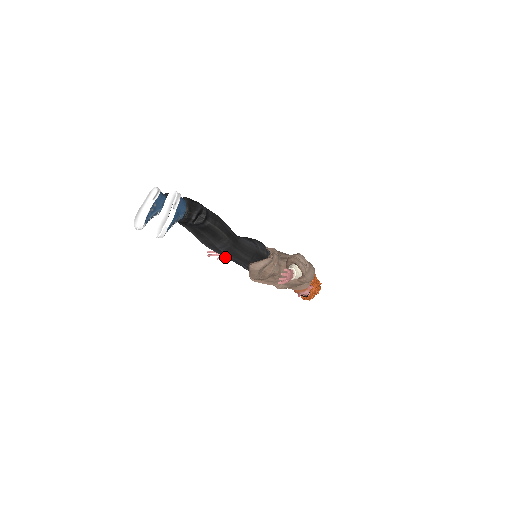
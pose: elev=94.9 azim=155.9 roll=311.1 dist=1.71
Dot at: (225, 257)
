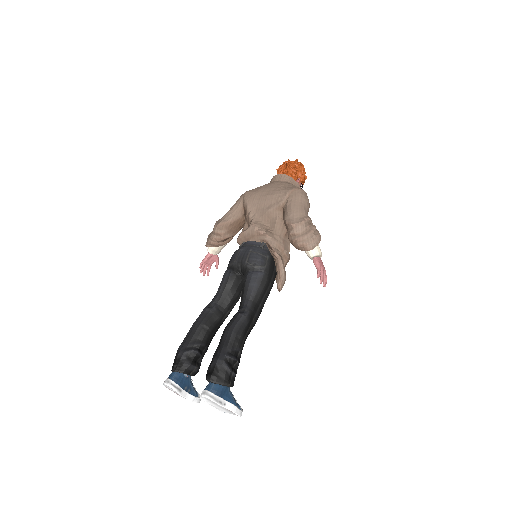
Dot at: occluded
